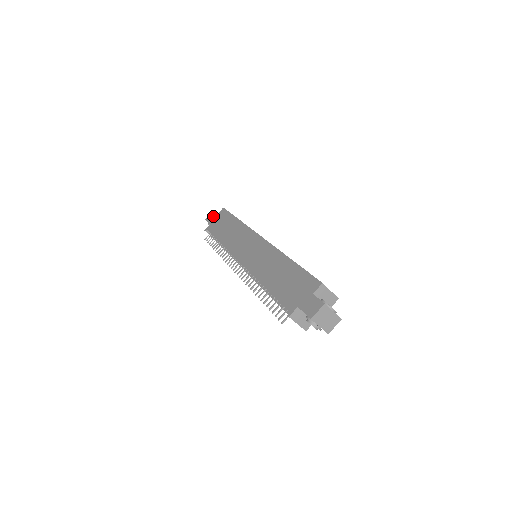
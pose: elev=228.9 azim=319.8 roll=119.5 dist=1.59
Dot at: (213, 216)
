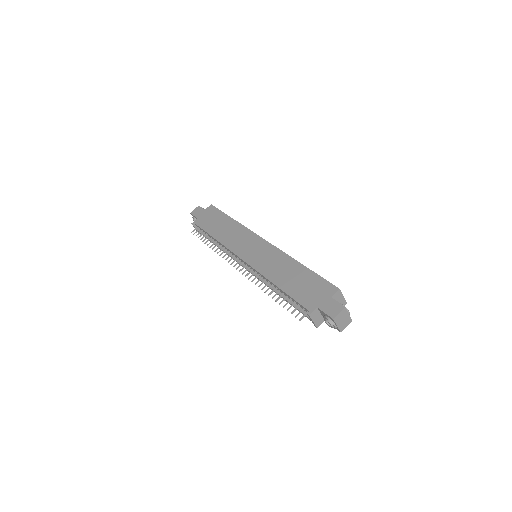
Dot at: (200, 211)
